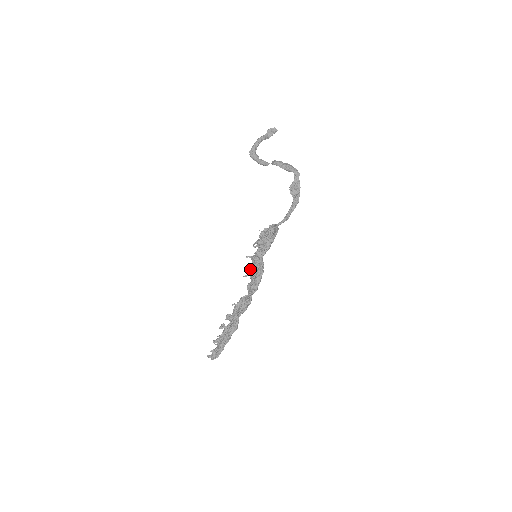
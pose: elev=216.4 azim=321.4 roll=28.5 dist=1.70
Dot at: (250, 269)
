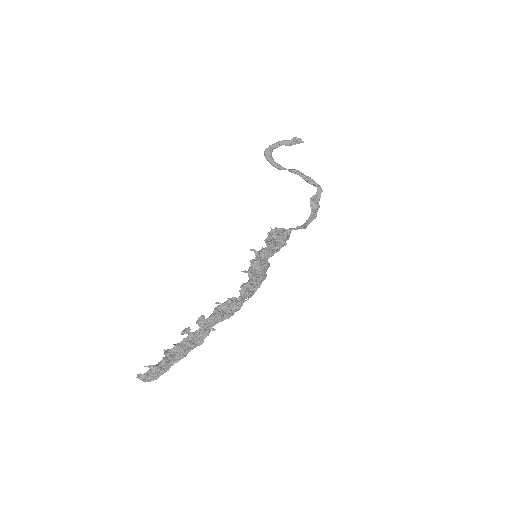
Dot at: (253, 265)
